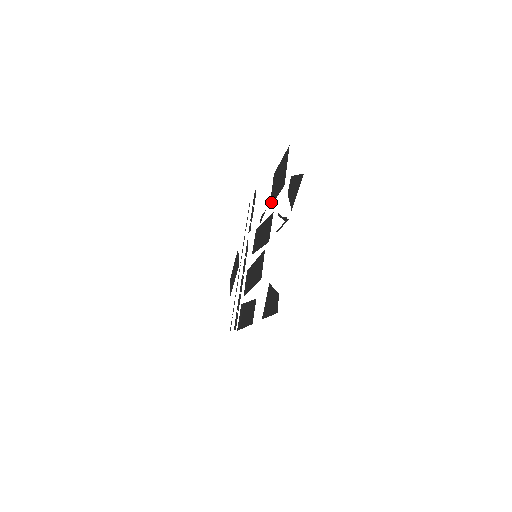
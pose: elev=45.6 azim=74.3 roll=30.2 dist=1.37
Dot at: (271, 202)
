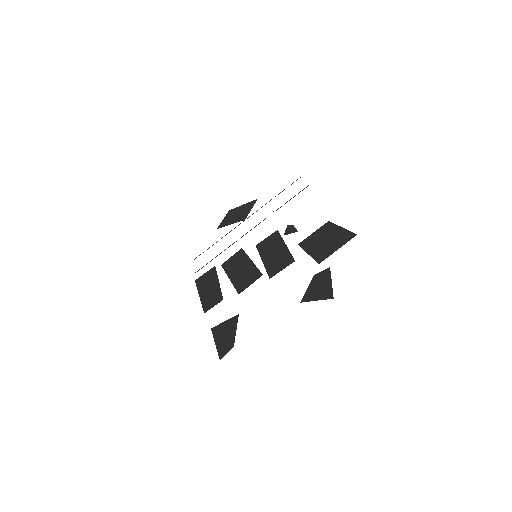
Dot at: (303, 244)
